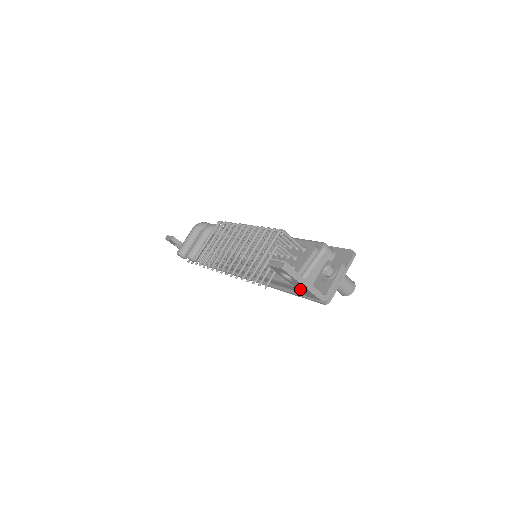
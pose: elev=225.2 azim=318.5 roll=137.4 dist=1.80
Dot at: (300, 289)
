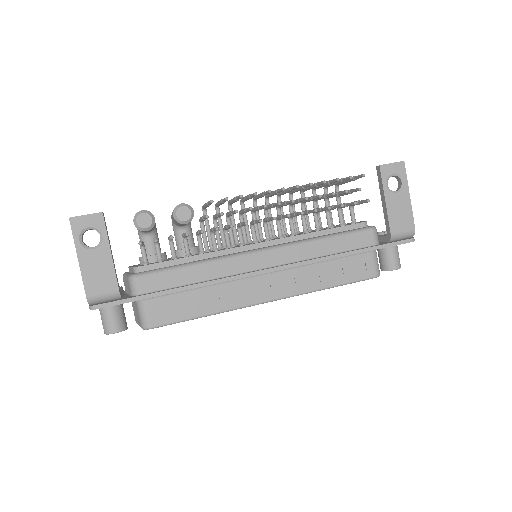
Dot at: (395, 214)
